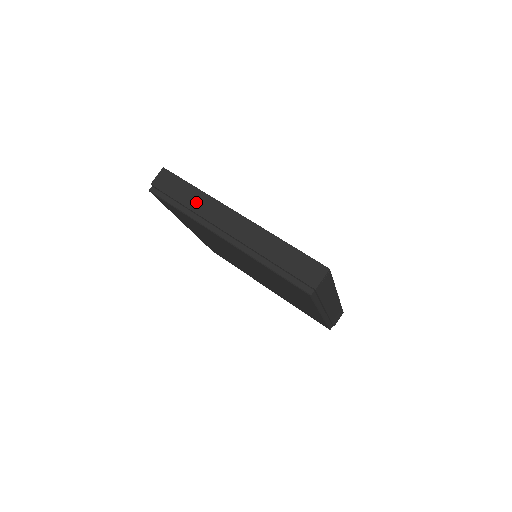
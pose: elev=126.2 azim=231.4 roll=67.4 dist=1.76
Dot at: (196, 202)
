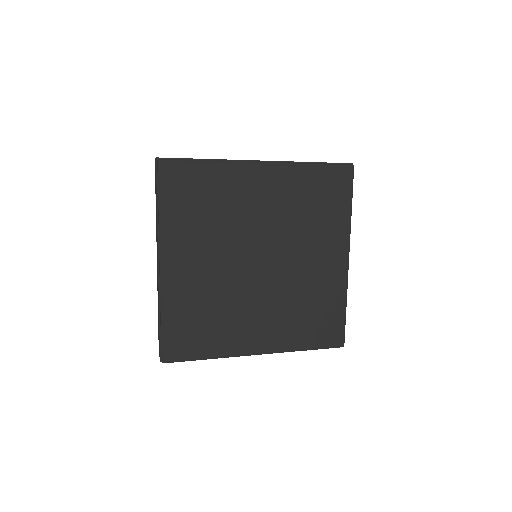
Dot at: occluded
